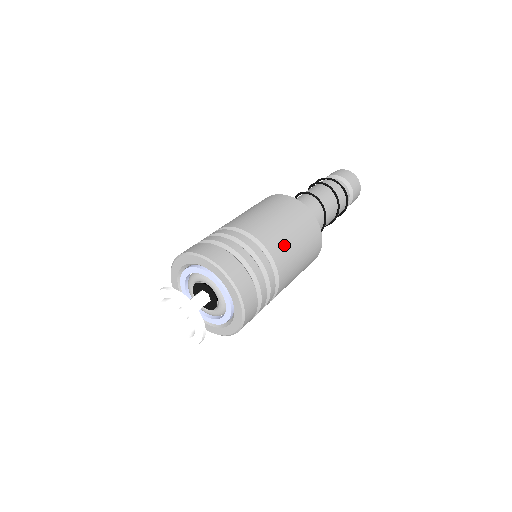
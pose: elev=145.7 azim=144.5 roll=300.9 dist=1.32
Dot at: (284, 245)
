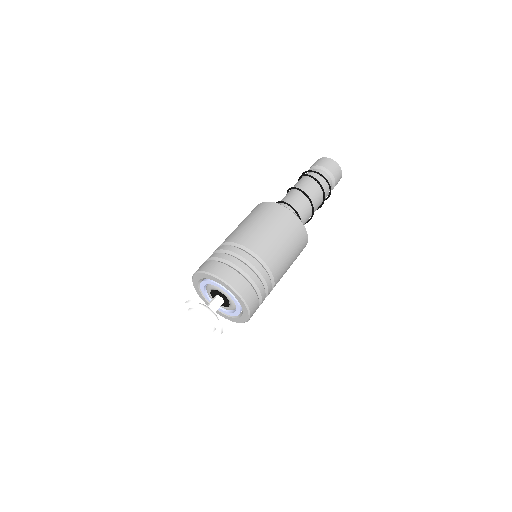
Dot at: occluded
